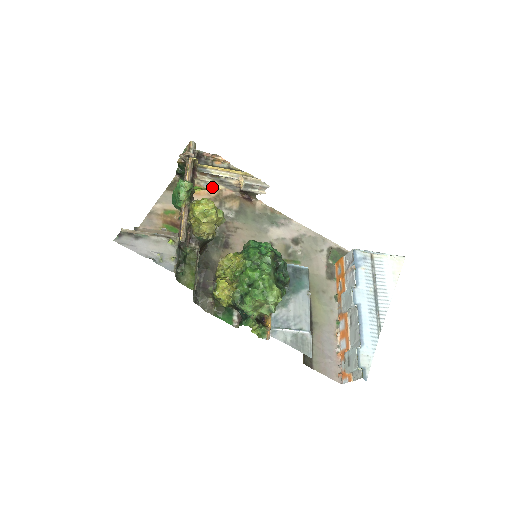
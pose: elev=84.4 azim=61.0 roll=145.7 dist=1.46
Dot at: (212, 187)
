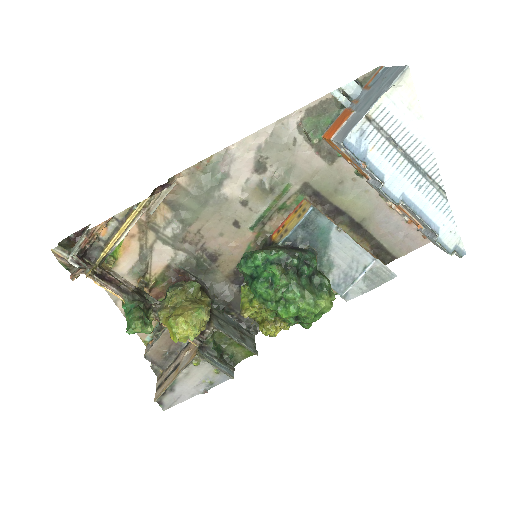
Dot at: occluded
